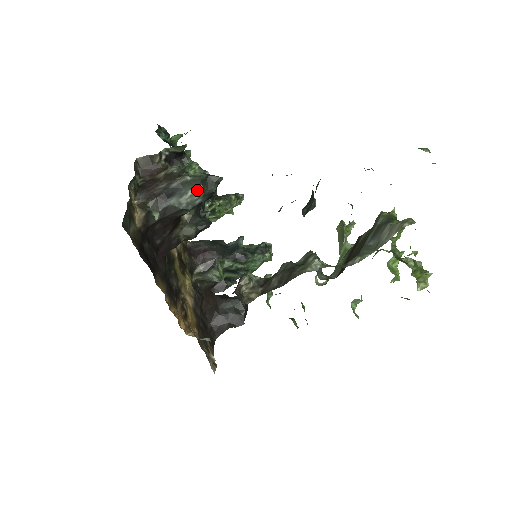
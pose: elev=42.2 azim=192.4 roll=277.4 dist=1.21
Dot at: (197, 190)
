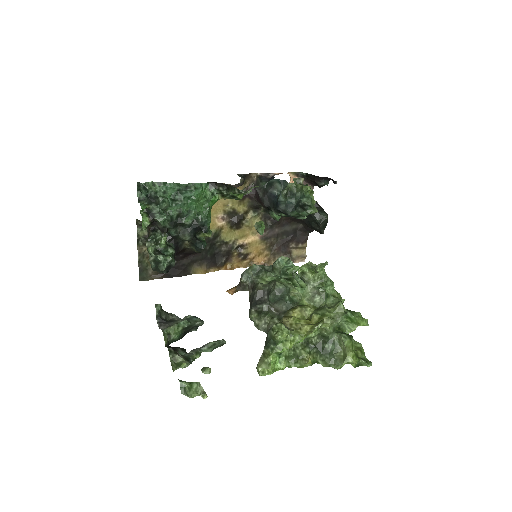
Dot at: occluded
